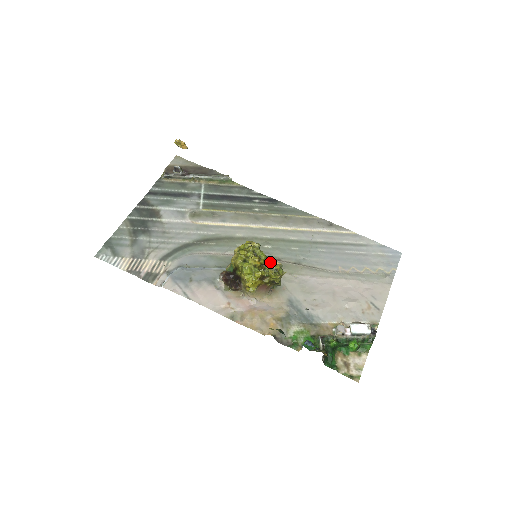
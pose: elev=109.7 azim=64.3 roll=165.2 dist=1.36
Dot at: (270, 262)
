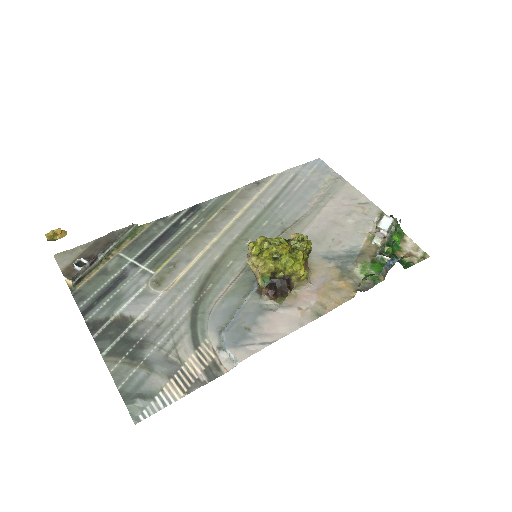
Dot at: (289, 240)
